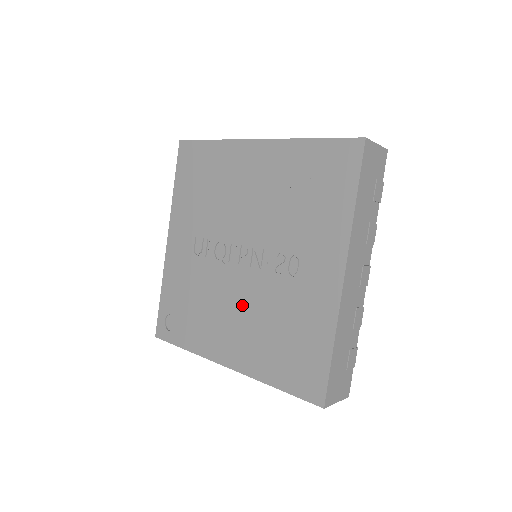
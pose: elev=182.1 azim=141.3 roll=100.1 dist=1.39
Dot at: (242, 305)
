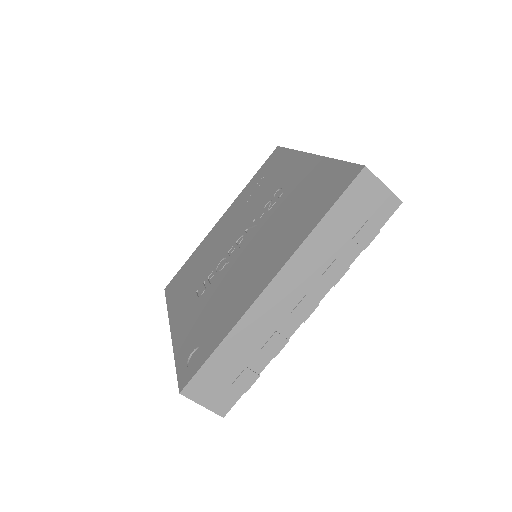
Dot at: (256, 249)
